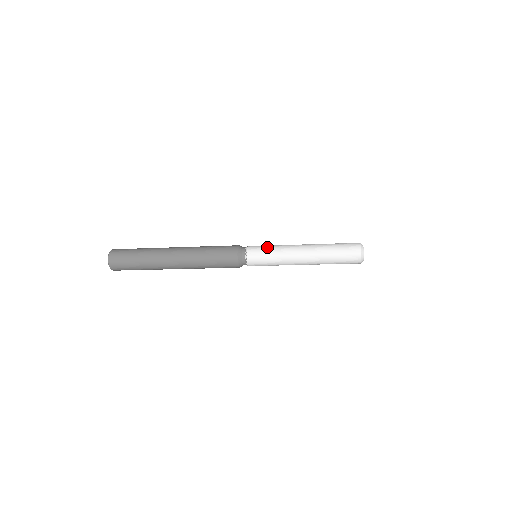
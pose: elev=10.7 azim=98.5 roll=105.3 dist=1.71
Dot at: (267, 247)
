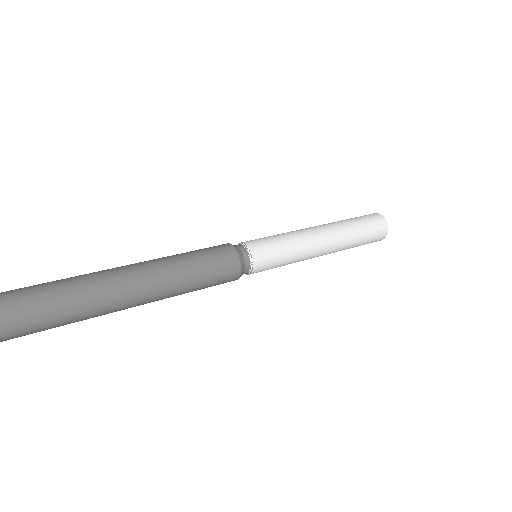
Dot at: (275, 238)
